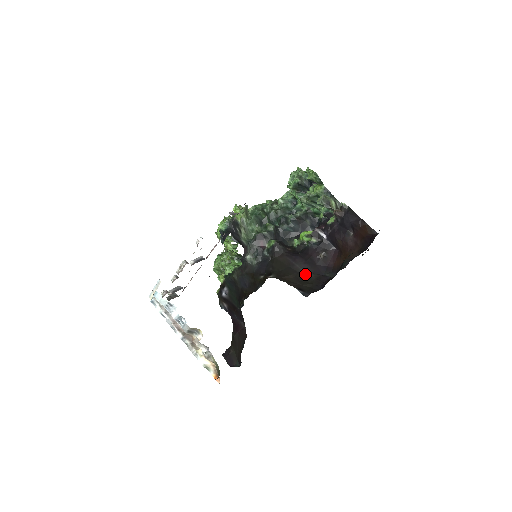
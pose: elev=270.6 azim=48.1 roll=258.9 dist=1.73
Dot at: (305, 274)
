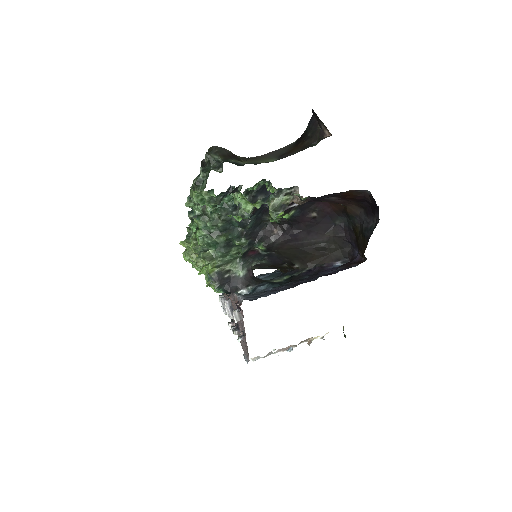
Dot at: (321, 241)
